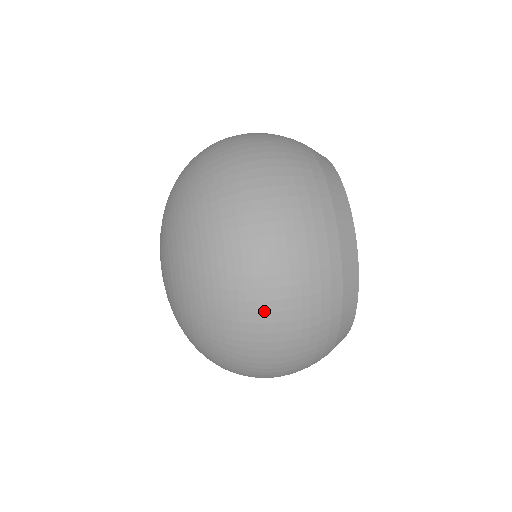
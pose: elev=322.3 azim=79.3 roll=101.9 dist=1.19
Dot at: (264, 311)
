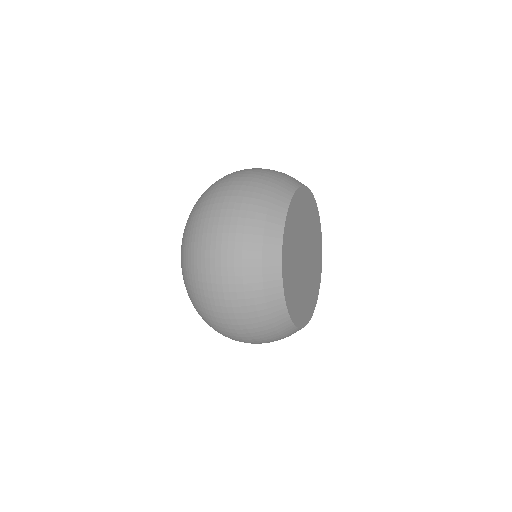
Dot at: (233, 173)
